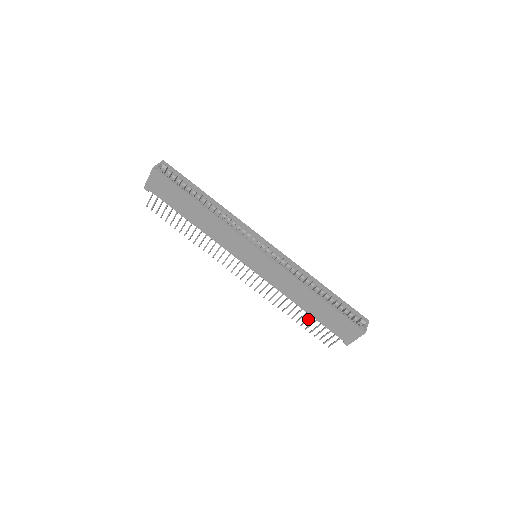
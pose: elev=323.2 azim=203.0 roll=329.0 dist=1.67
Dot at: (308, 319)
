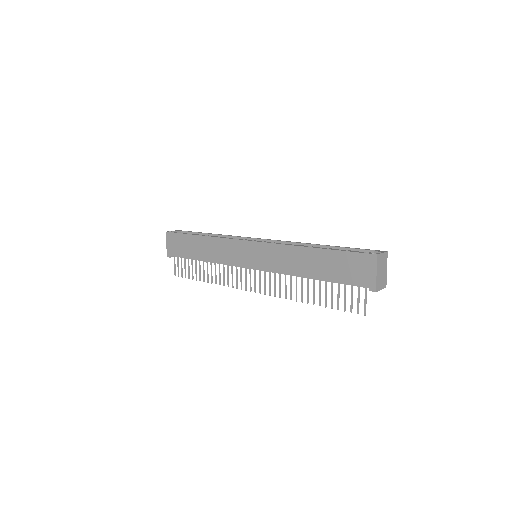
Dot at: (325, 290)
